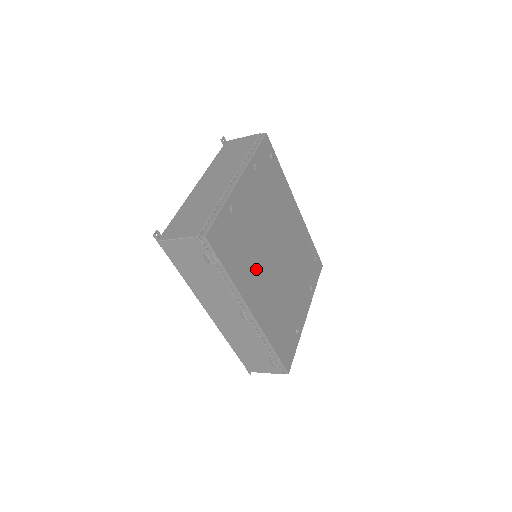
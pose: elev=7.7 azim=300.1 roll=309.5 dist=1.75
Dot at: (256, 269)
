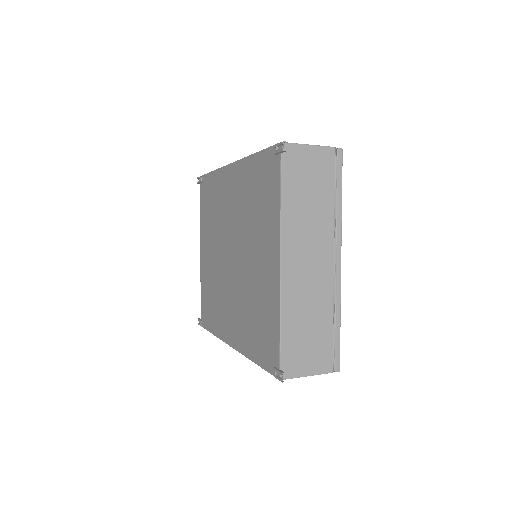
Dot at: occluded
